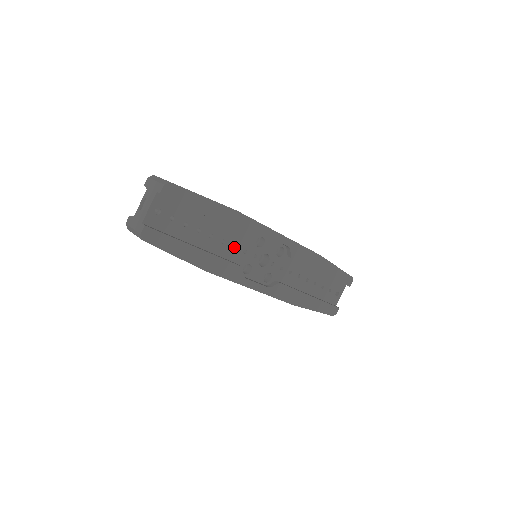
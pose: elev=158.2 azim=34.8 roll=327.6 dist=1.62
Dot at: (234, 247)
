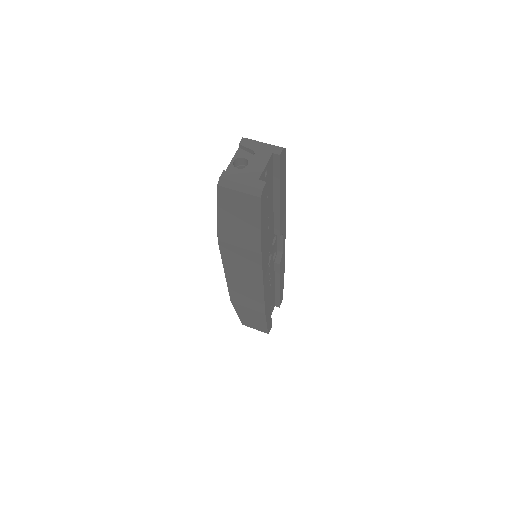
Dot at: occluded
